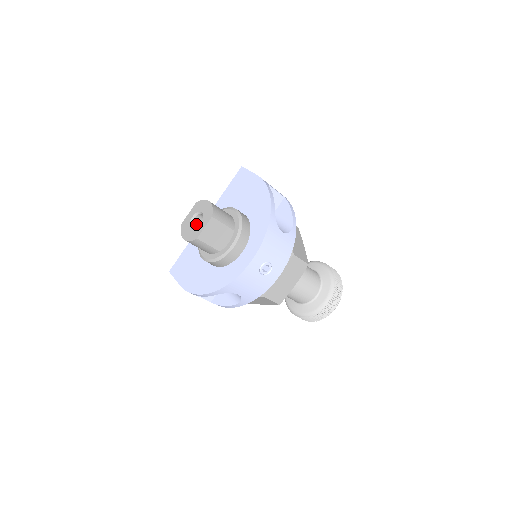
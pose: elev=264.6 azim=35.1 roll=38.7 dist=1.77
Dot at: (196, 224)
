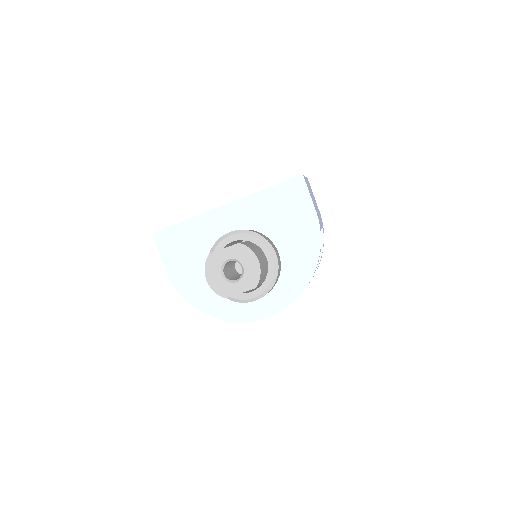
Dot at: (227, 263)
